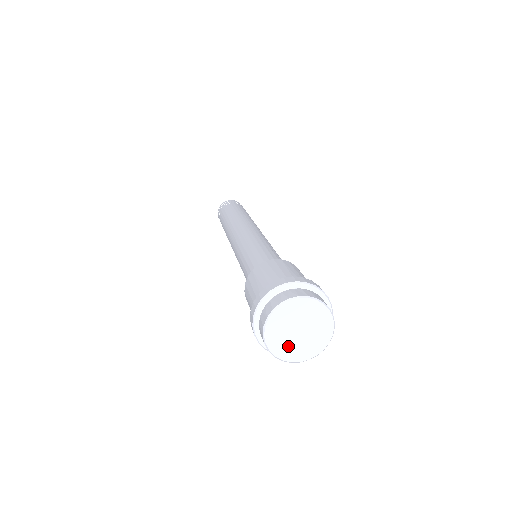
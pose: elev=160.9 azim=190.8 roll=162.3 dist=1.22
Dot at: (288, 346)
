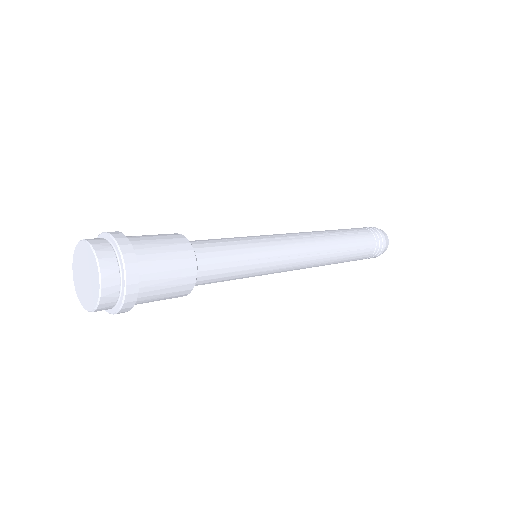
Dot at: (84, 293)
